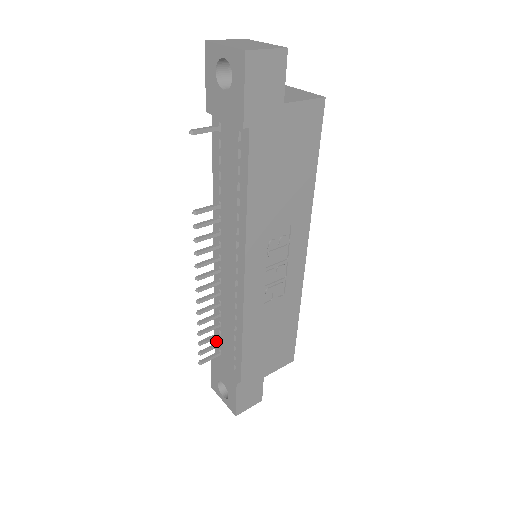
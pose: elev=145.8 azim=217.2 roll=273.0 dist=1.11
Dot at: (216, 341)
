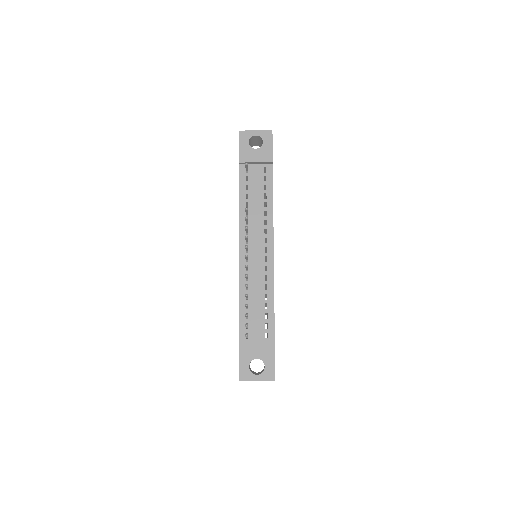
Dot at: (242, 327)
